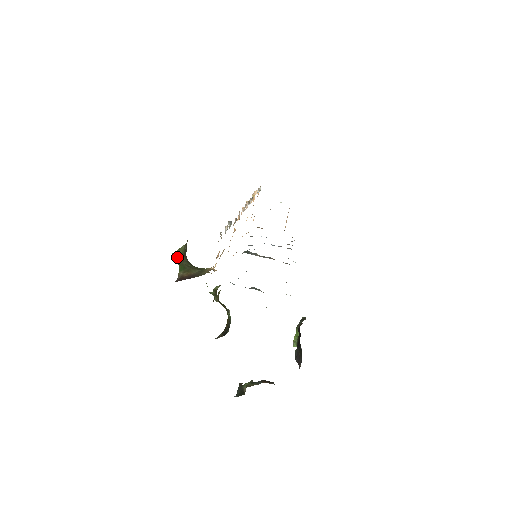
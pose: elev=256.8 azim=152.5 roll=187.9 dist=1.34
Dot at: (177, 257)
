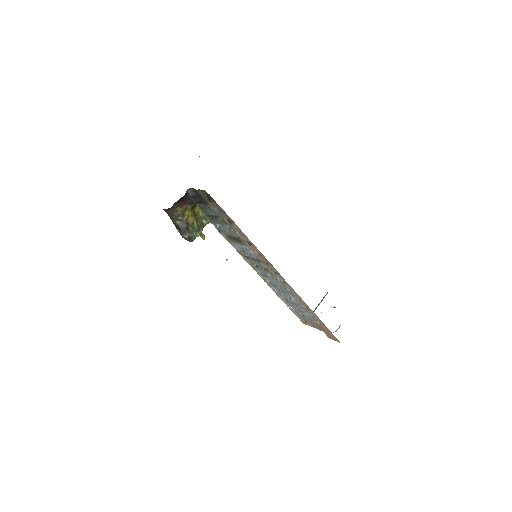
Dot at: occluded
